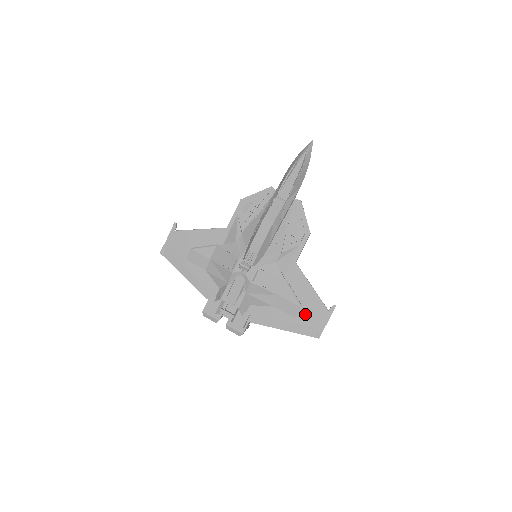
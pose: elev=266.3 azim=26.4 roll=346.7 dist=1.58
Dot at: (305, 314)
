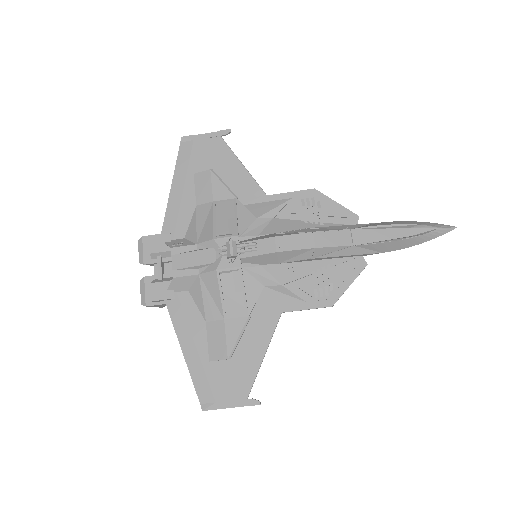
Dot at: (223, 370)
